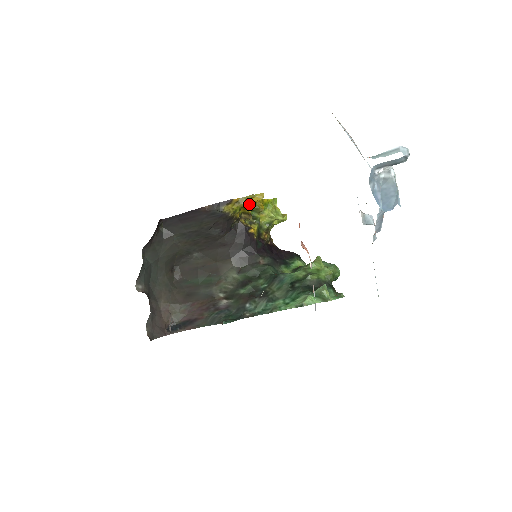
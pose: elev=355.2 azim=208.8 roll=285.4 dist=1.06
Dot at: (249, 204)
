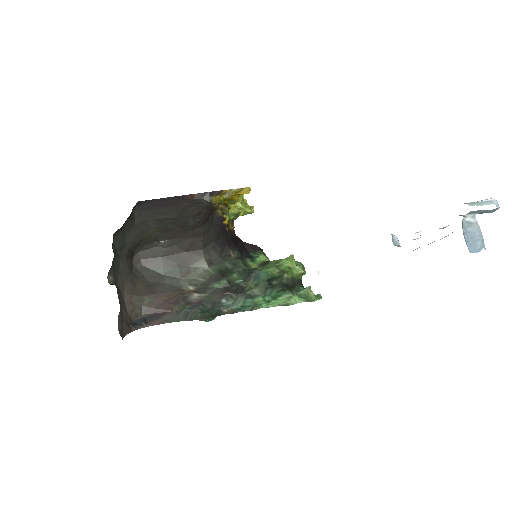
Dot at: (234, 196)
